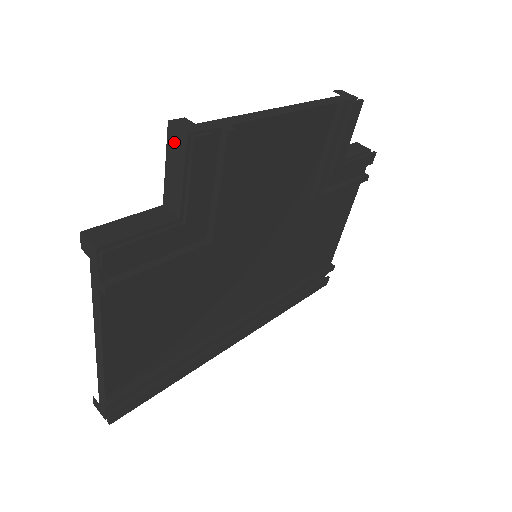
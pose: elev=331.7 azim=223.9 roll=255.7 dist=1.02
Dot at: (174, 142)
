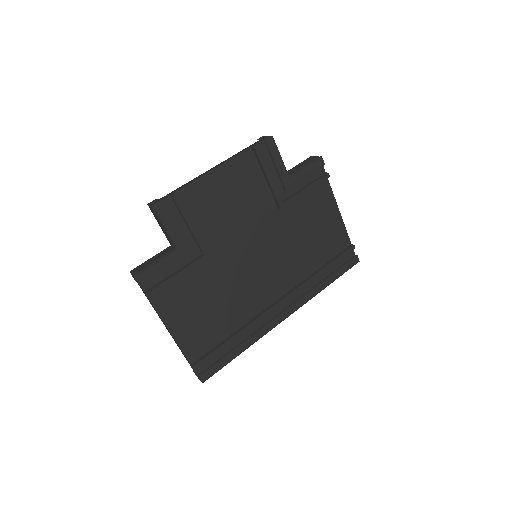
Dot at: (153, 212)
